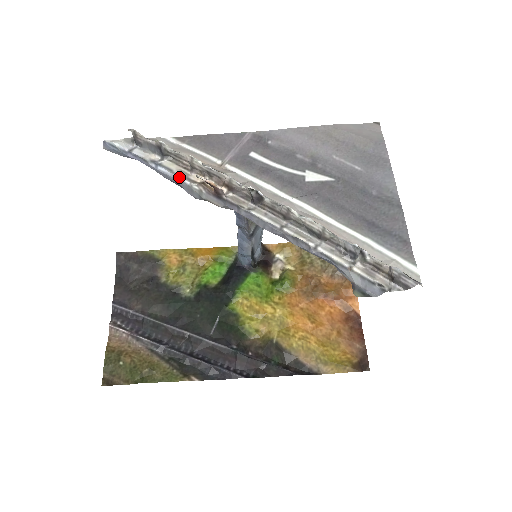
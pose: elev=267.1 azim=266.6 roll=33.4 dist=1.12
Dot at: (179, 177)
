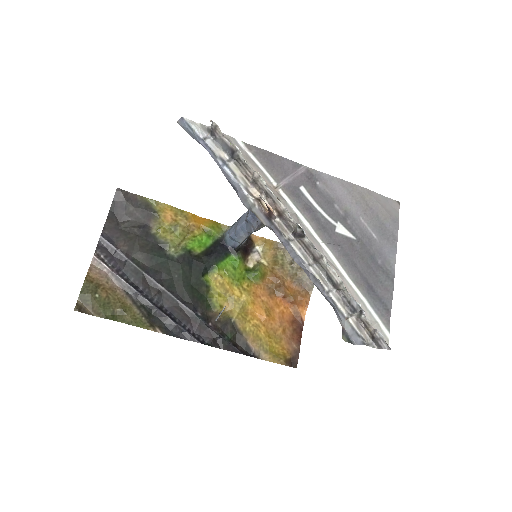
Dot at: (240, 185)
